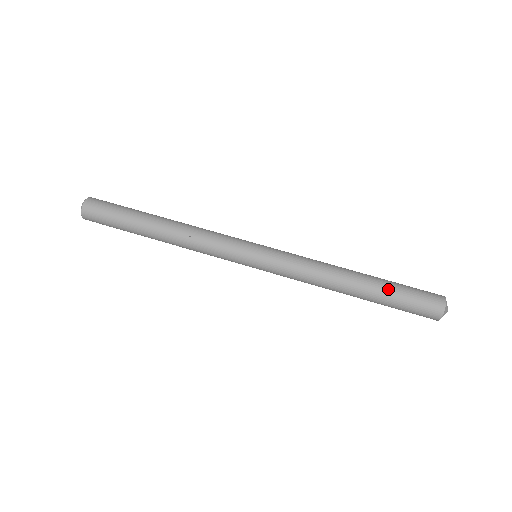
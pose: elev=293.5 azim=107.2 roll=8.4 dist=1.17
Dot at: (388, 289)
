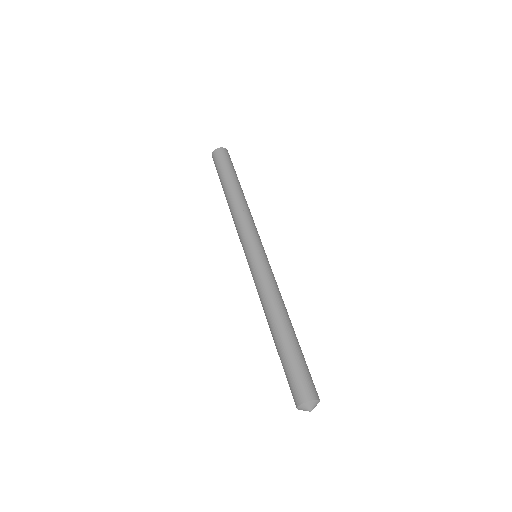
Dot at: (294, 349)
